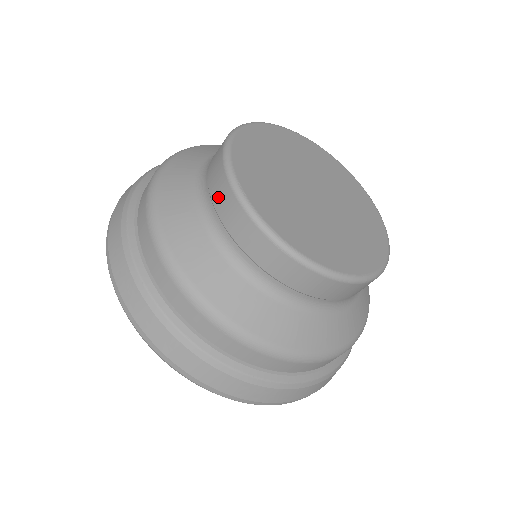
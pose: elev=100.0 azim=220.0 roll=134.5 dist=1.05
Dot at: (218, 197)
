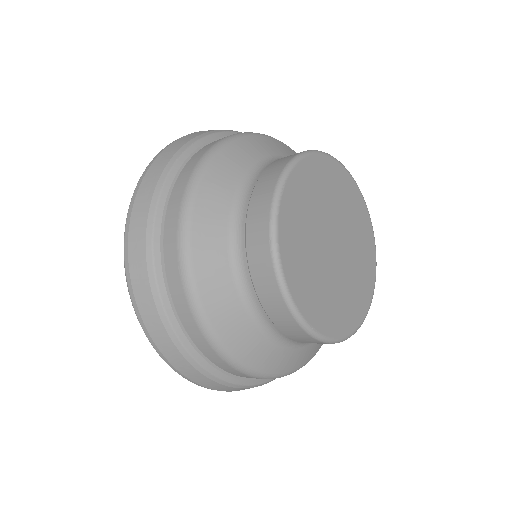
Dot at: (264, 180)
